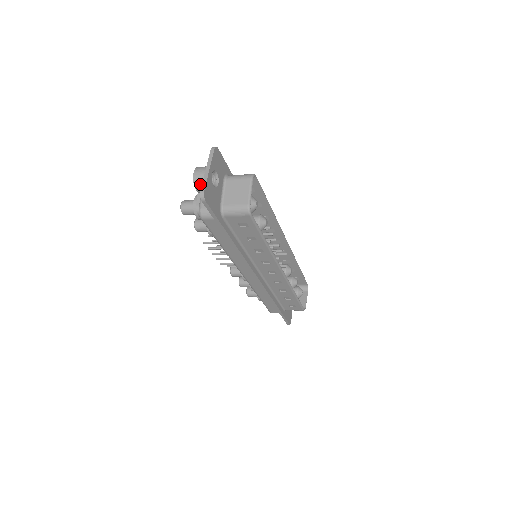
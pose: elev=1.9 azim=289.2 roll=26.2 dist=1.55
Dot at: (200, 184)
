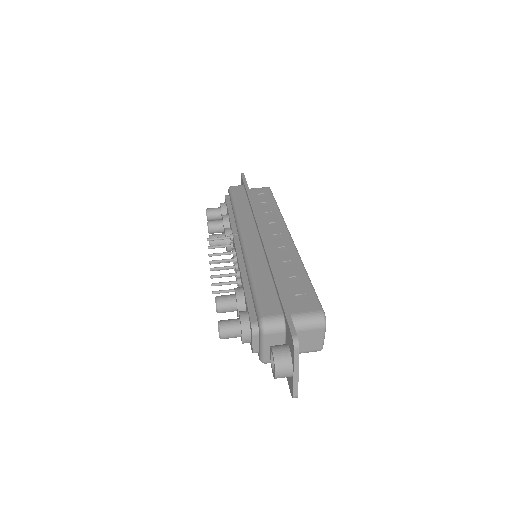
Dot at: (283, 377)
